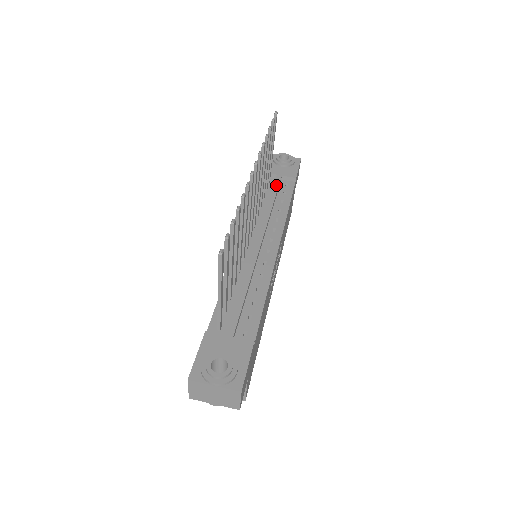
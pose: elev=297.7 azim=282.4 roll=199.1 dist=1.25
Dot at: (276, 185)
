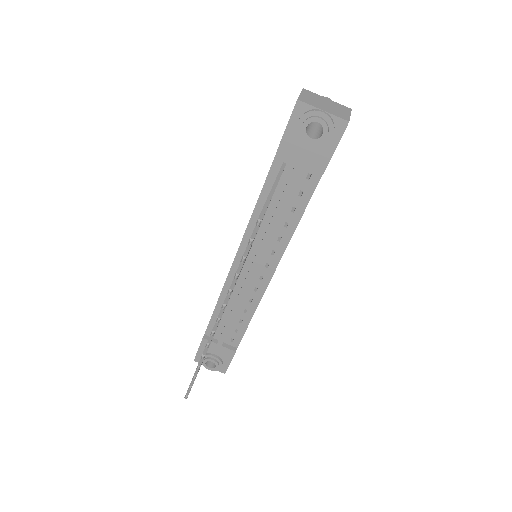
Dot at: (289, 187)
